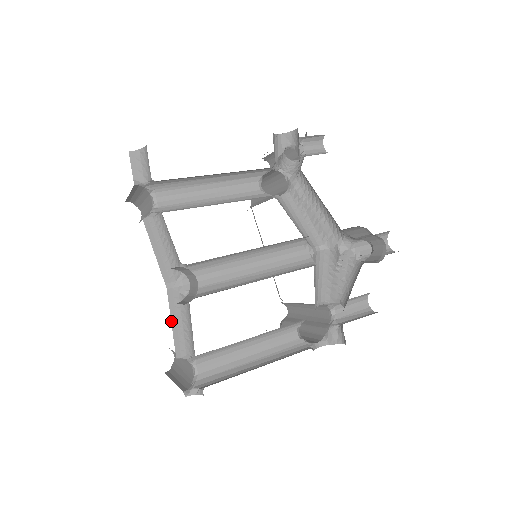
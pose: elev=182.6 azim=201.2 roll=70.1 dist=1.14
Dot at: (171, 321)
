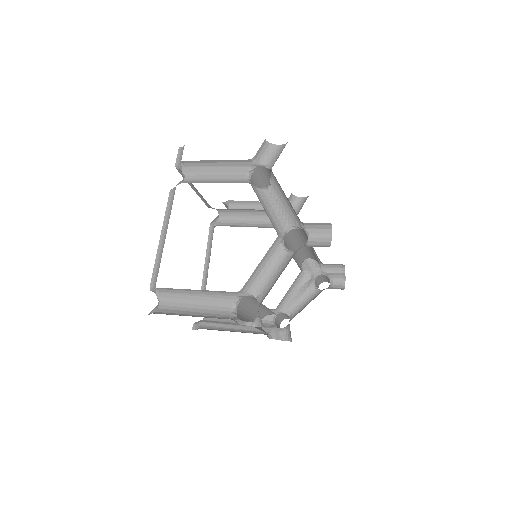
Dot at: (261, 260)
